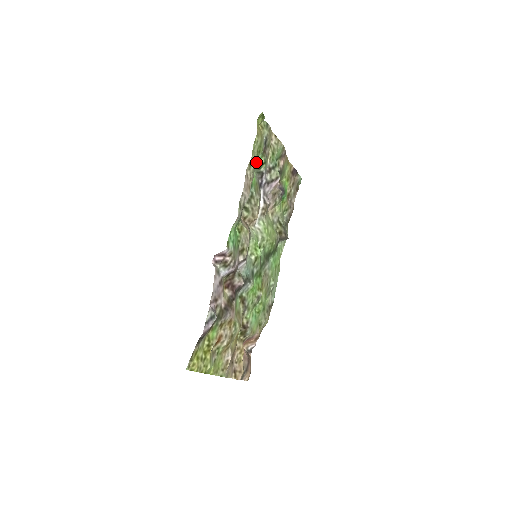
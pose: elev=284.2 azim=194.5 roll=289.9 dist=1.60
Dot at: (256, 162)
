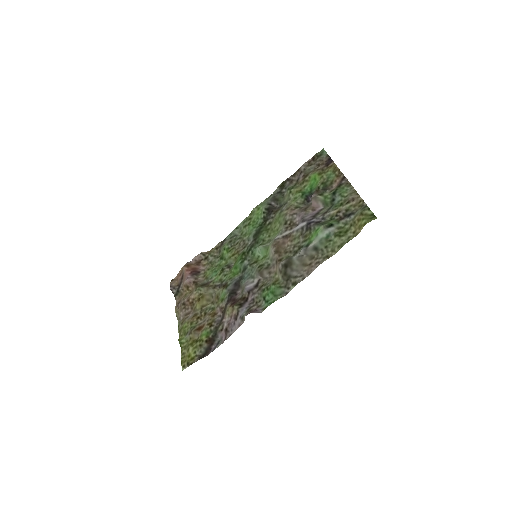
Dot at: (331, 244)
